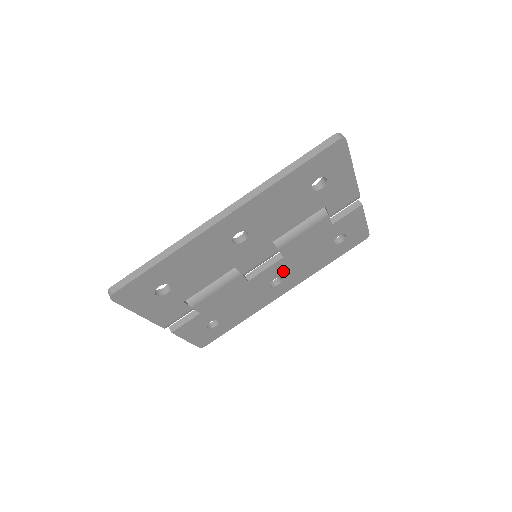
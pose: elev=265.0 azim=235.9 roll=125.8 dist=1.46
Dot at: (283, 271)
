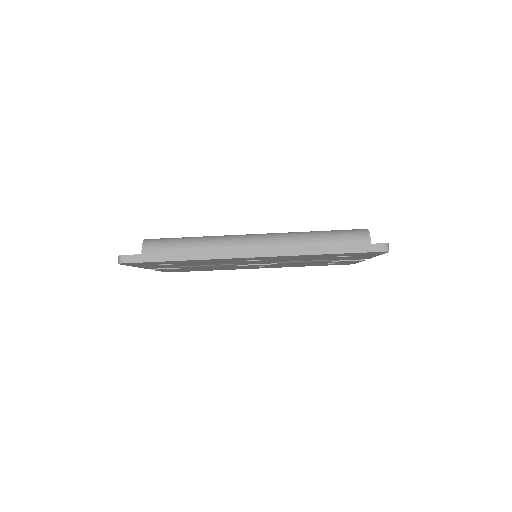
Dot at: occluded
